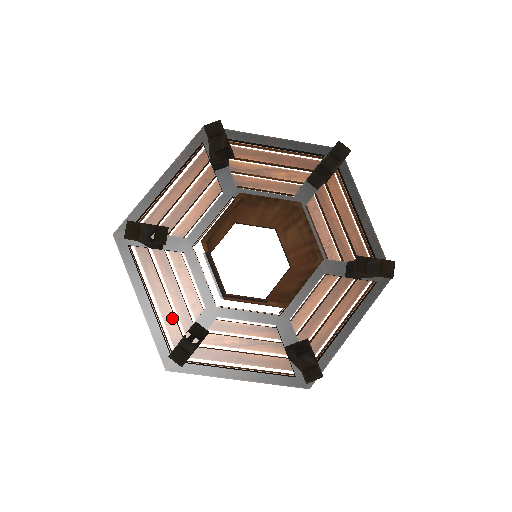
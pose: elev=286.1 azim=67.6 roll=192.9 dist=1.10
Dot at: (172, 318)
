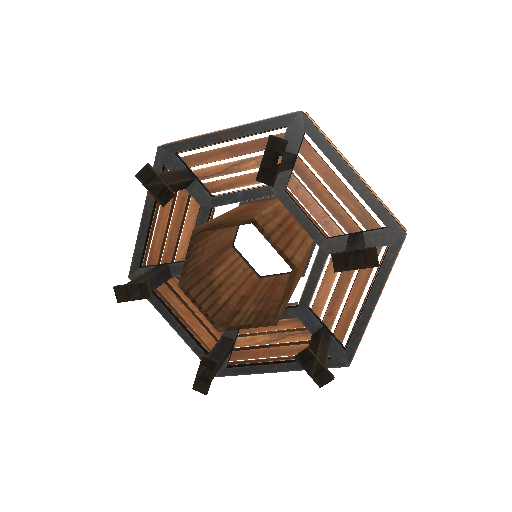
Dot at: (205, 332)
